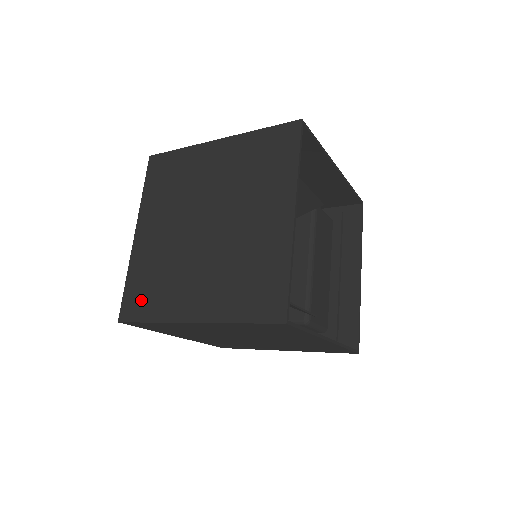
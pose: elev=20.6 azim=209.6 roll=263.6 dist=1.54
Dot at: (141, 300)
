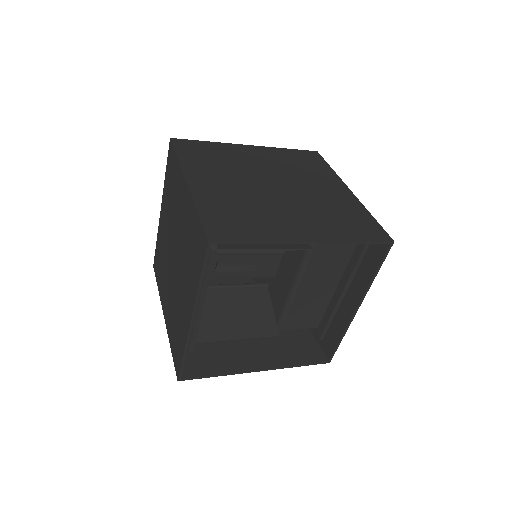
Dot at: (157, 267)
